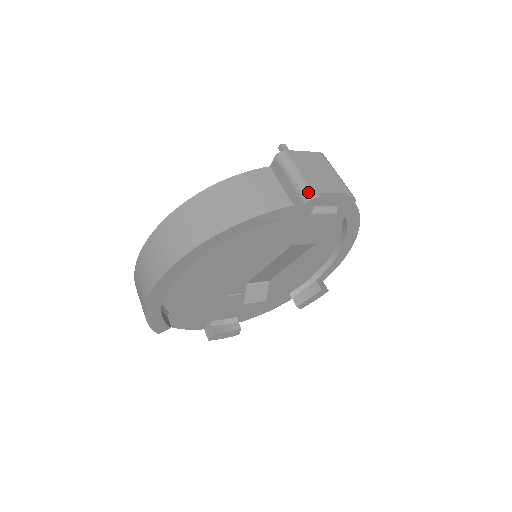
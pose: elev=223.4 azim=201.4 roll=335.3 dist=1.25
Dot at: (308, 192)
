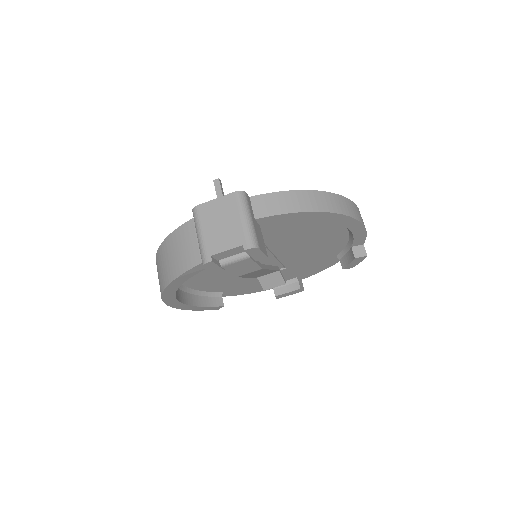
Dot at: (203, 257)
